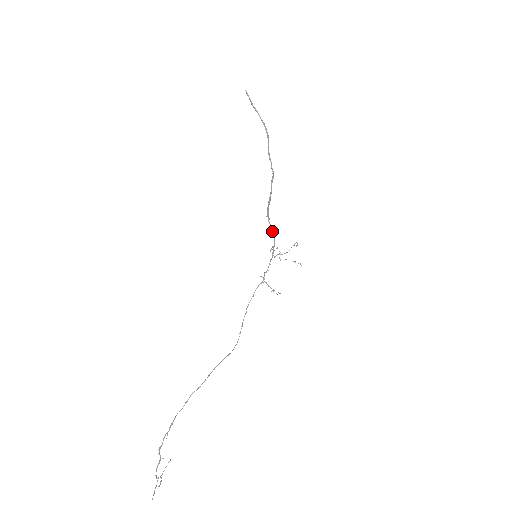
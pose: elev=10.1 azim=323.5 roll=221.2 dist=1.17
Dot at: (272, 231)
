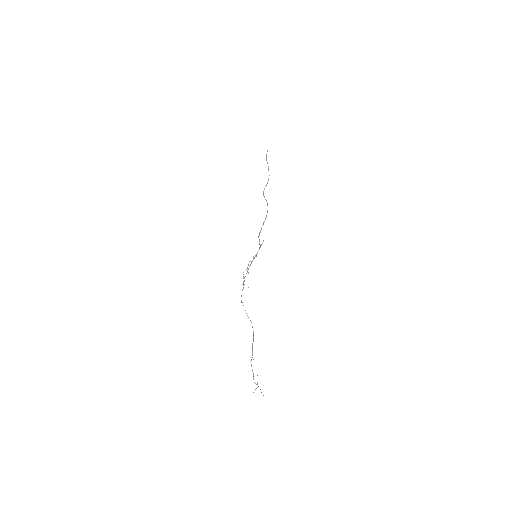
Dot at: (262, 243)
